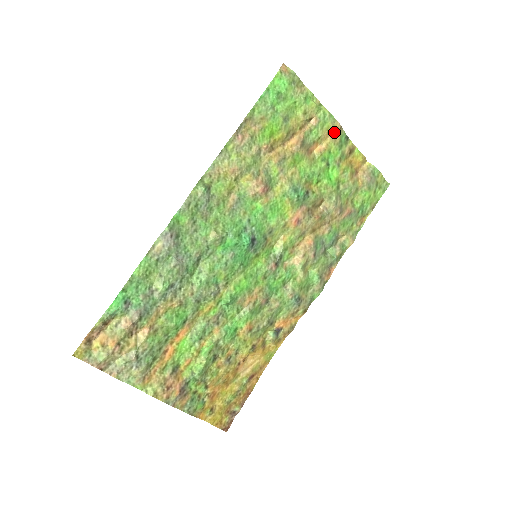
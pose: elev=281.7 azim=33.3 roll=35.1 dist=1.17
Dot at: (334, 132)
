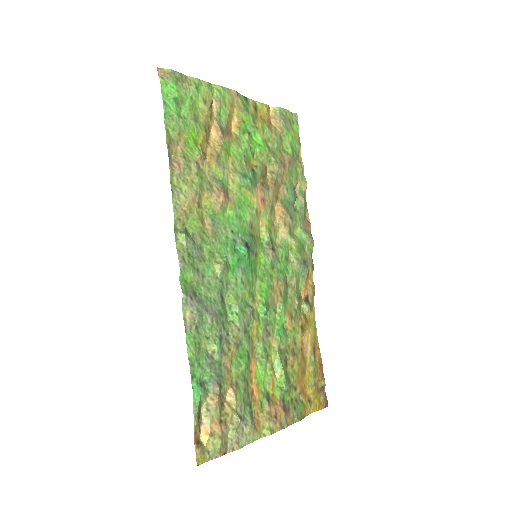
Dot at: (235, 101)
